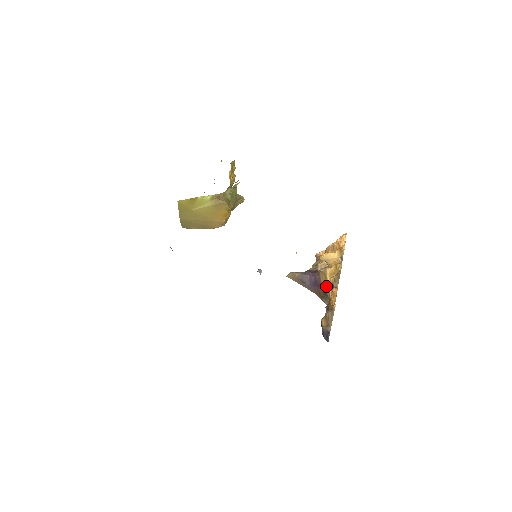
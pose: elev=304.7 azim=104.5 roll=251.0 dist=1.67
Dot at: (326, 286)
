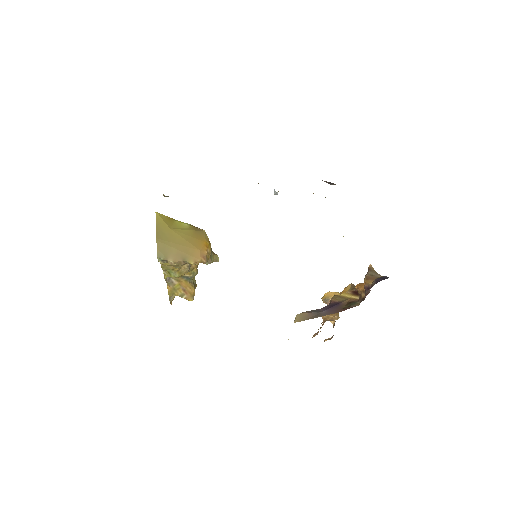
Dot at: (346, 299)
